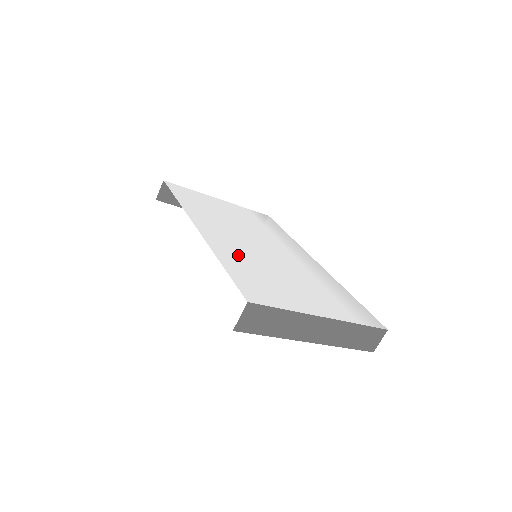
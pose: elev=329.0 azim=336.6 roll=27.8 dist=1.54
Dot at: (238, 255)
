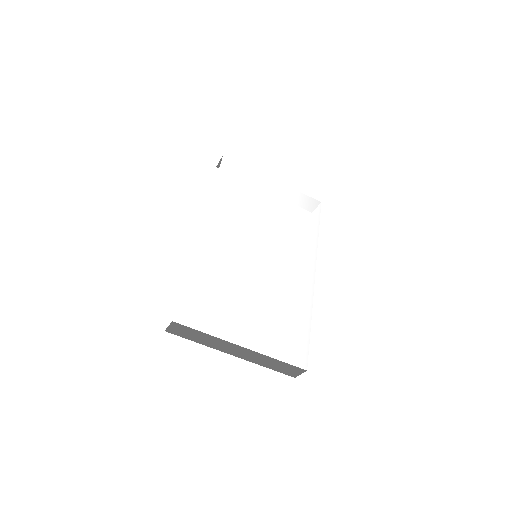
Dot at: (217, 264)
